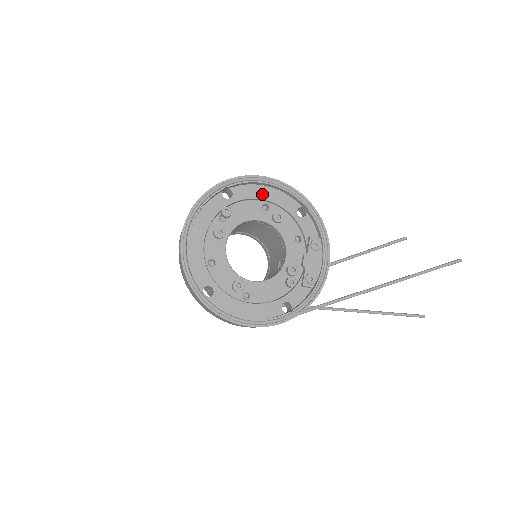
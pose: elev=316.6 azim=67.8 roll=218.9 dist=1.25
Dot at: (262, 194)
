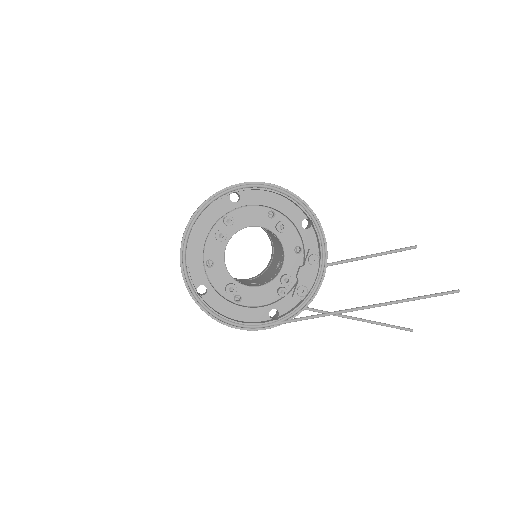
Dot at: (270, 201)
